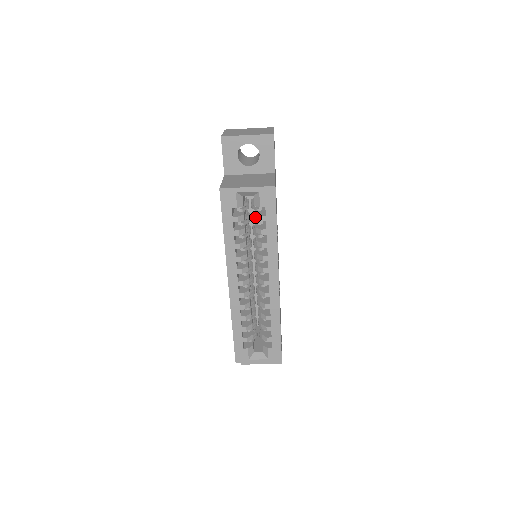
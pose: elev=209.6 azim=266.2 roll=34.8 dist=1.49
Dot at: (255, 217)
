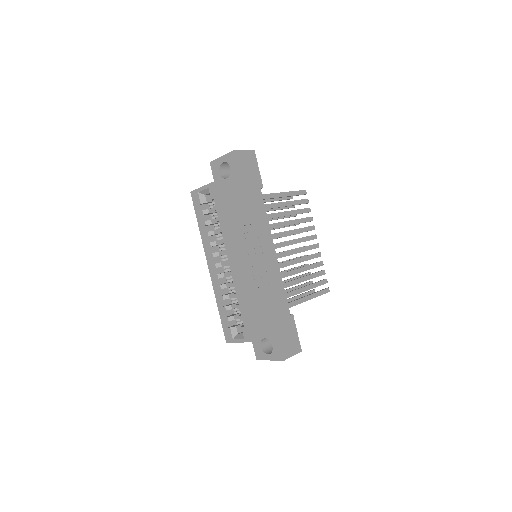
Dot at: occluded
